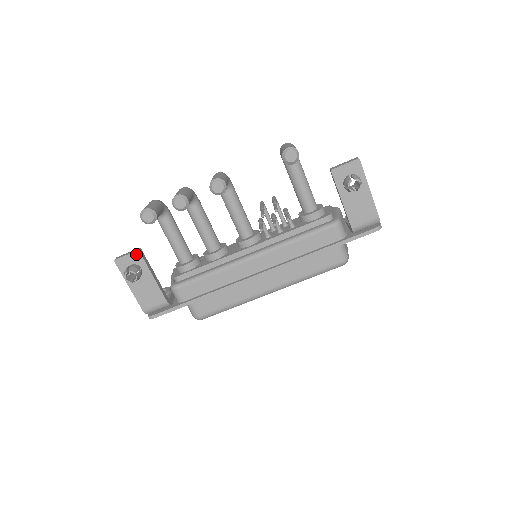
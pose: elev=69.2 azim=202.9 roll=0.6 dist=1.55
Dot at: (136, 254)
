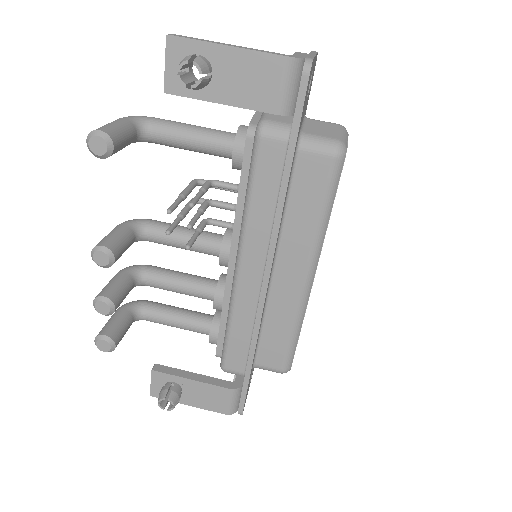
Dot at: (155, 375)
